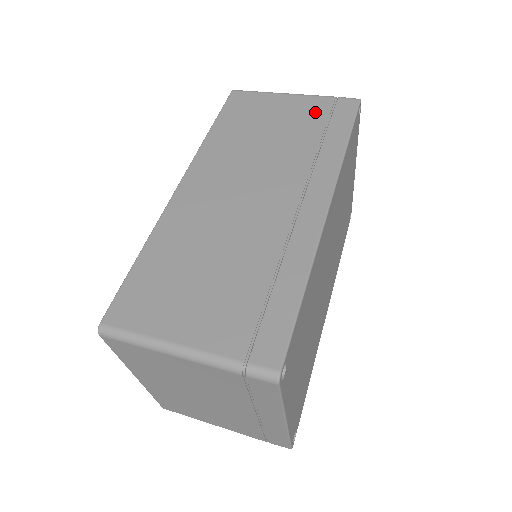
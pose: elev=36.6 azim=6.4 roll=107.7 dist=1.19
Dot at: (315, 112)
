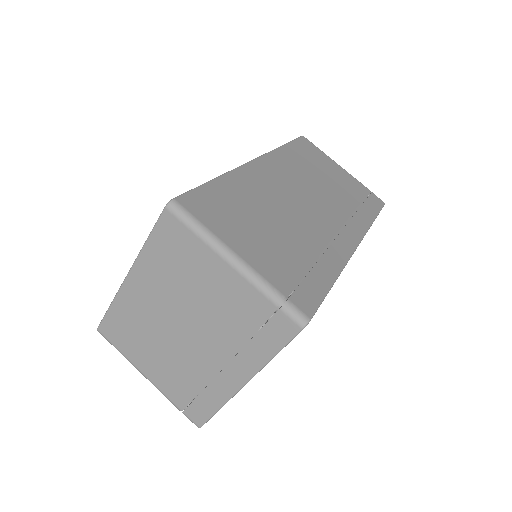
Dot at: (356, 188)
